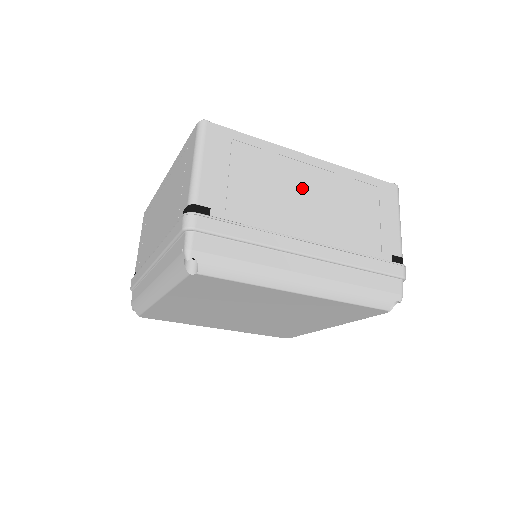
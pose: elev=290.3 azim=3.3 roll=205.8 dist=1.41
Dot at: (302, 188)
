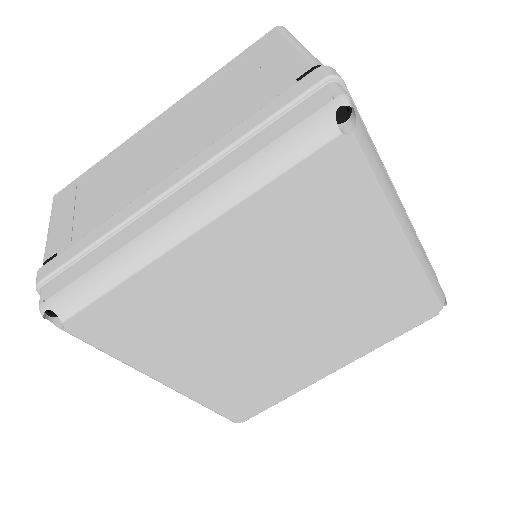
Dot at: occluded
